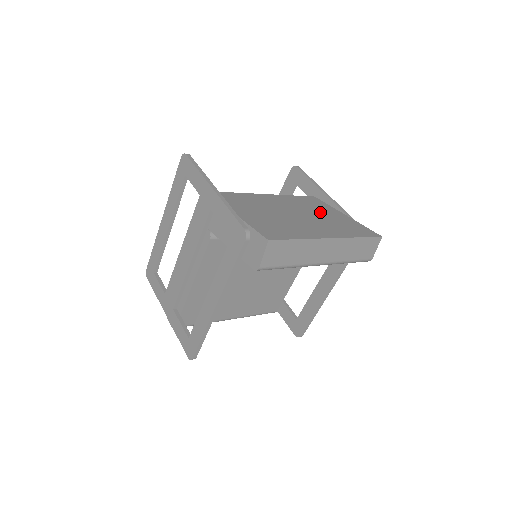
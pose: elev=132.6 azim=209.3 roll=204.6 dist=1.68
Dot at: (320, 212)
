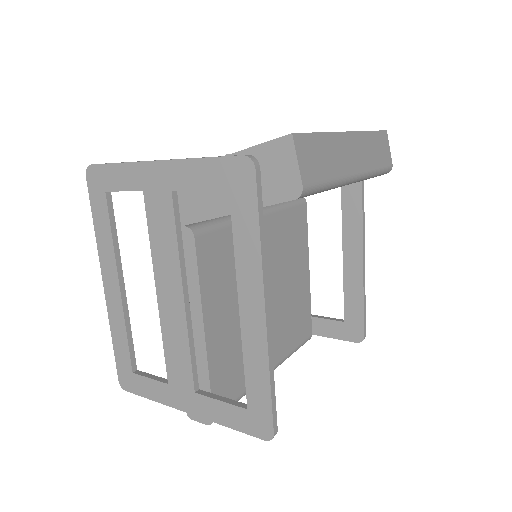
Dot at: occluded
